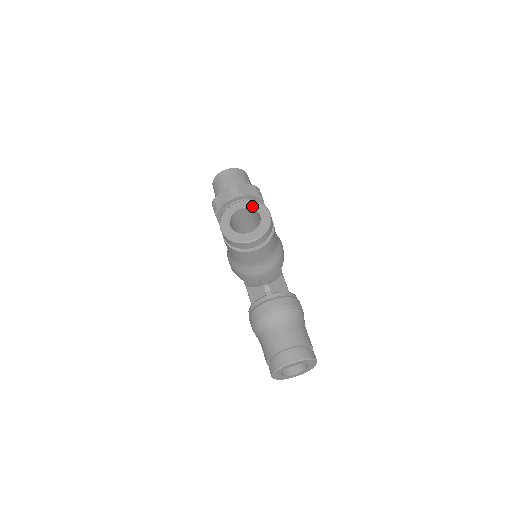
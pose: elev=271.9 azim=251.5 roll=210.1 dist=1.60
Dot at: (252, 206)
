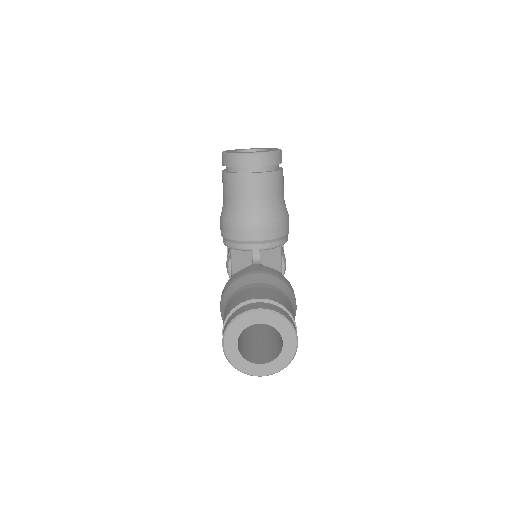
Dot at: (264, 148)
